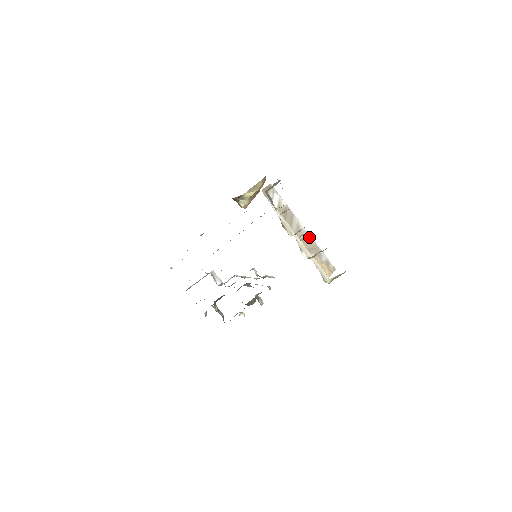
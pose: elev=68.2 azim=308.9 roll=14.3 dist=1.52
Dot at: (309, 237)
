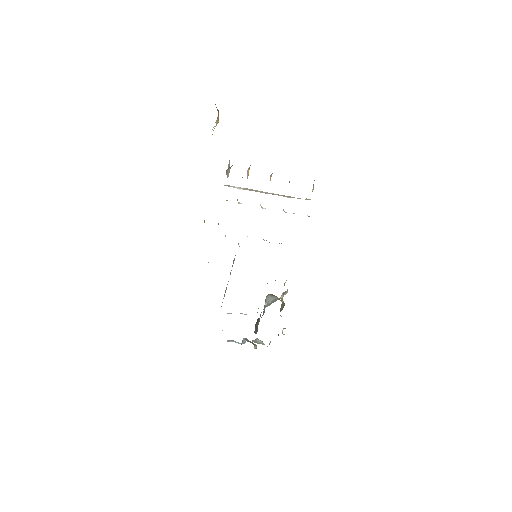
Dot at: (278, 194)
